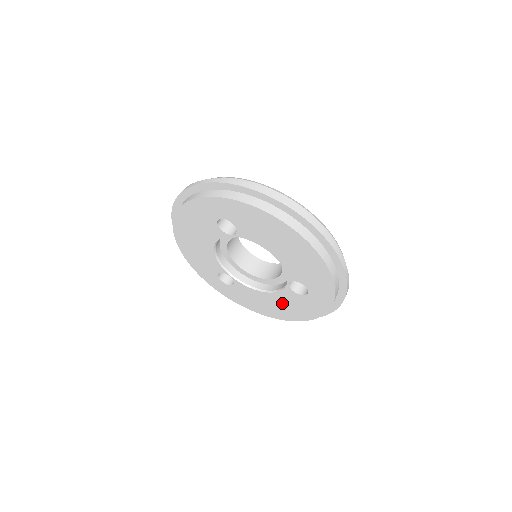
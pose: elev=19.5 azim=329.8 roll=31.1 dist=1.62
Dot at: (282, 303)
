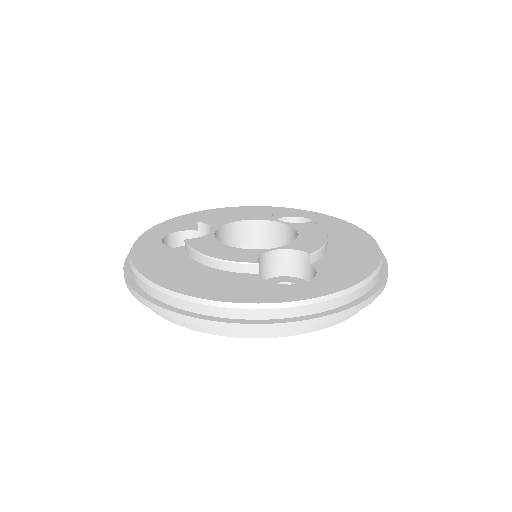
Dot at: occluded
